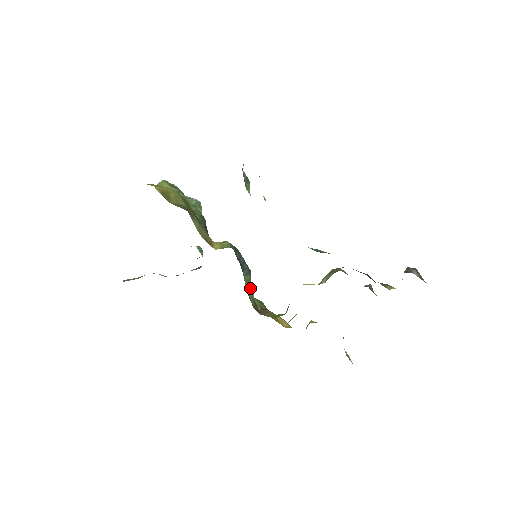
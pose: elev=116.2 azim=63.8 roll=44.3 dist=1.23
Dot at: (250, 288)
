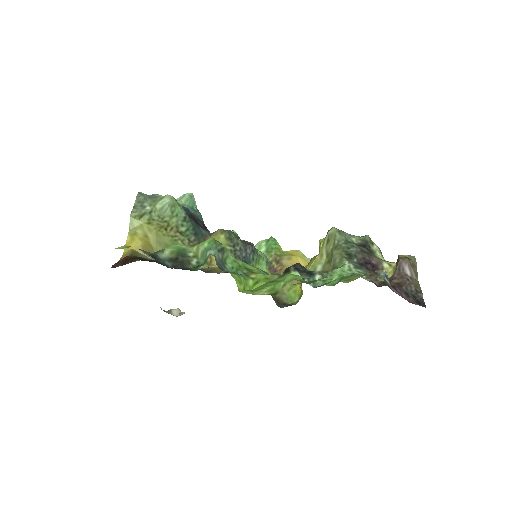
Dot at: (260, 260)
